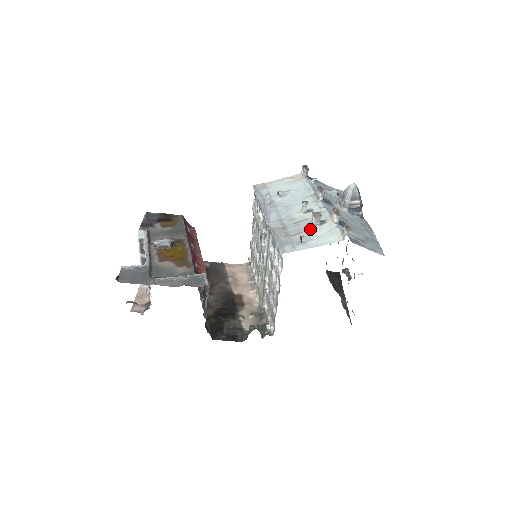
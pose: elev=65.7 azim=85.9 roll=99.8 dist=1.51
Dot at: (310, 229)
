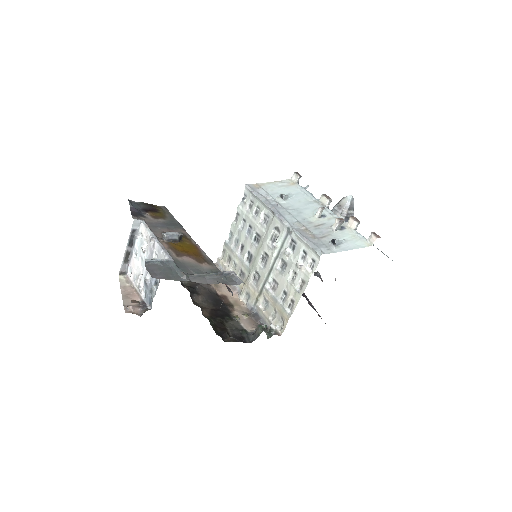
Dot at: (334, 233)
